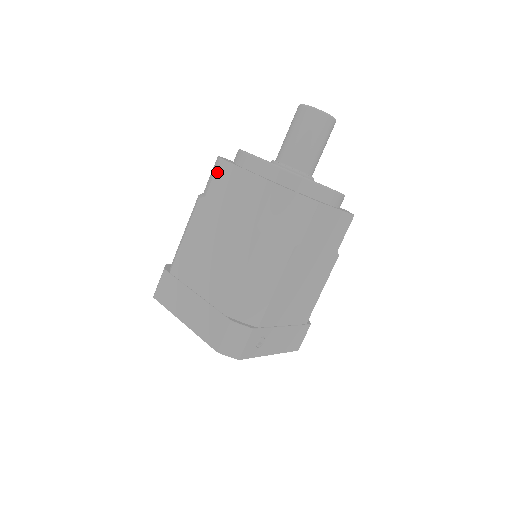
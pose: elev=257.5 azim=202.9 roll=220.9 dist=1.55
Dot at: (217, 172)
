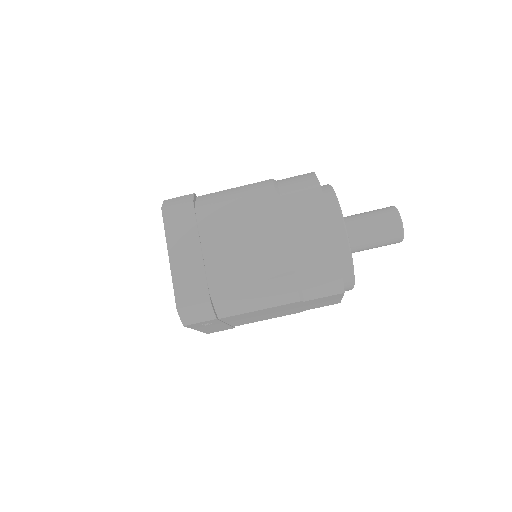
Dot at: (308, 192)
